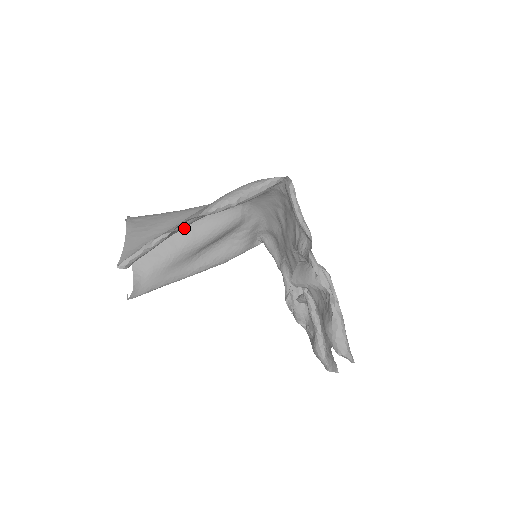
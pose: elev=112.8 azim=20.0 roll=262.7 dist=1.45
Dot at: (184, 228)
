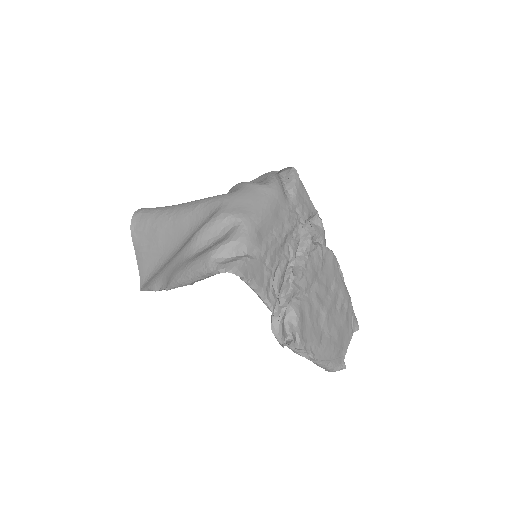
Dot at: occluded
